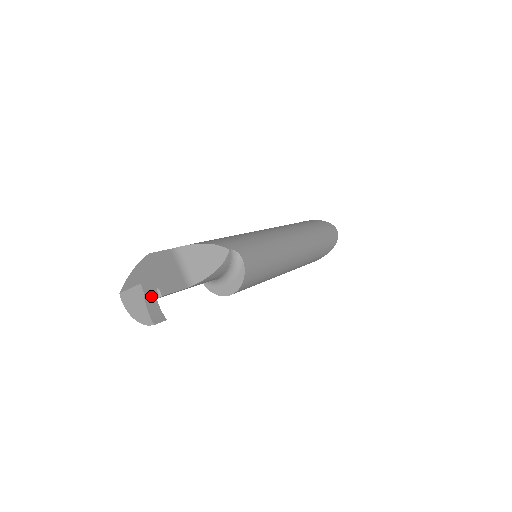
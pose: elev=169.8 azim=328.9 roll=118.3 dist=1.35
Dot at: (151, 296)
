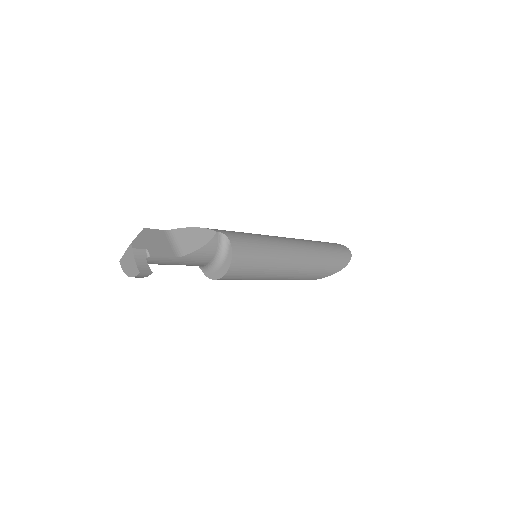
Dot at: (140, 254)
